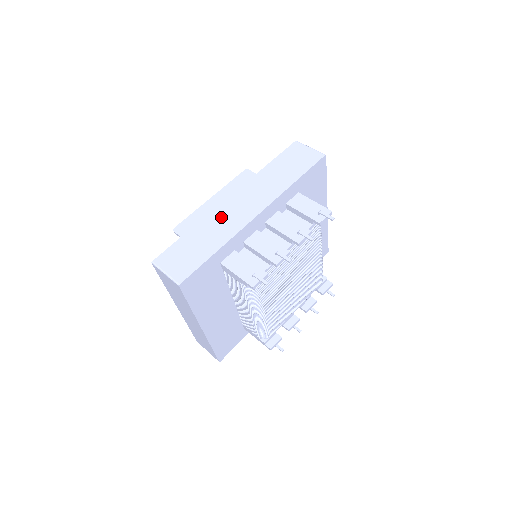
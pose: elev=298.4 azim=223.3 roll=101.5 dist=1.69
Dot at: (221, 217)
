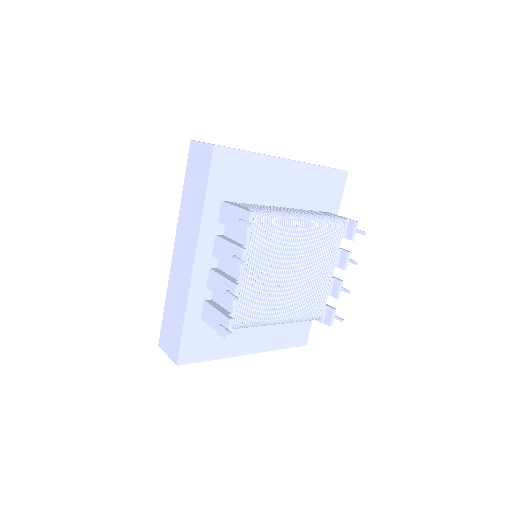
Dot at: (176, 278)
